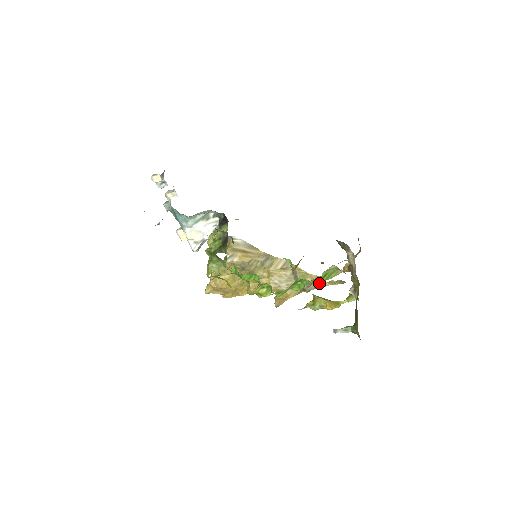
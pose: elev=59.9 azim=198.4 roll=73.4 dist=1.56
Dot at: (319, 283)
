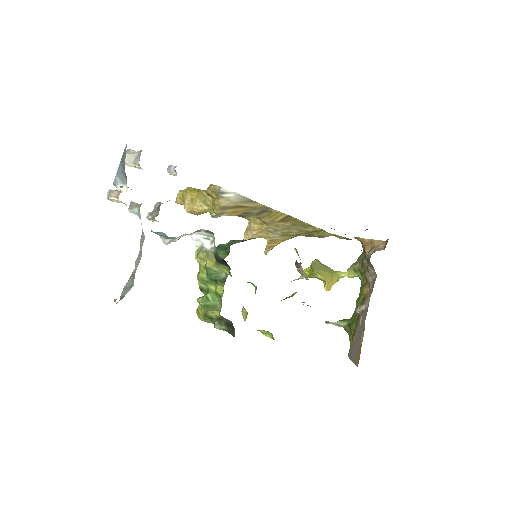
Dot at: occluded
